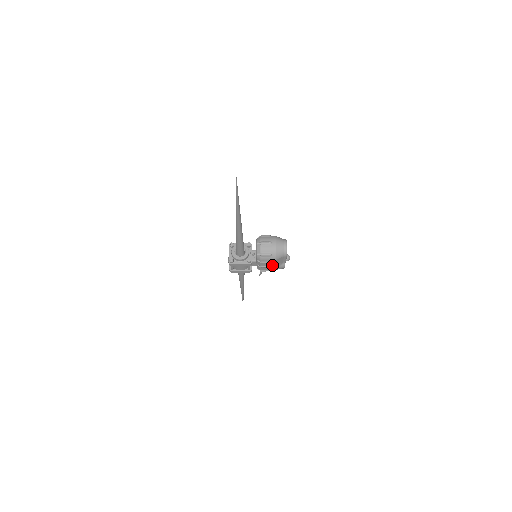
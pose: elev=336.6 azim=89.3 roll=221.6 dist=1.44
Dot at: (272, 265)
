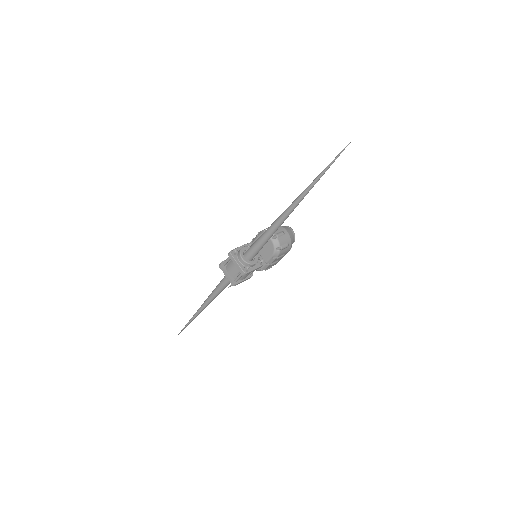
Dot at: (280, 258)
